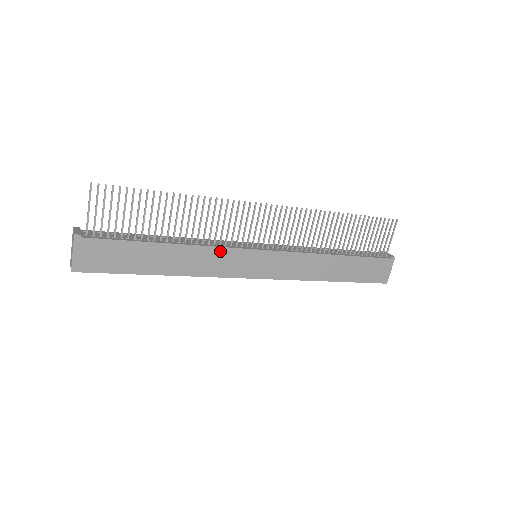
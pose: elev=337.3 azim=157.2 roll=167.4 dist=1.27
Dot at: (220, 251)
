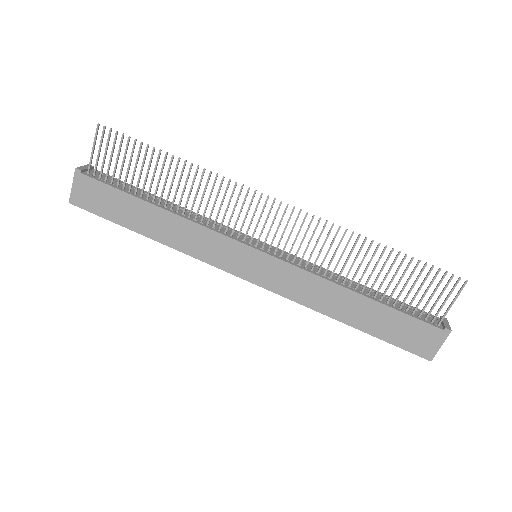
Dot at: (210, 234)
